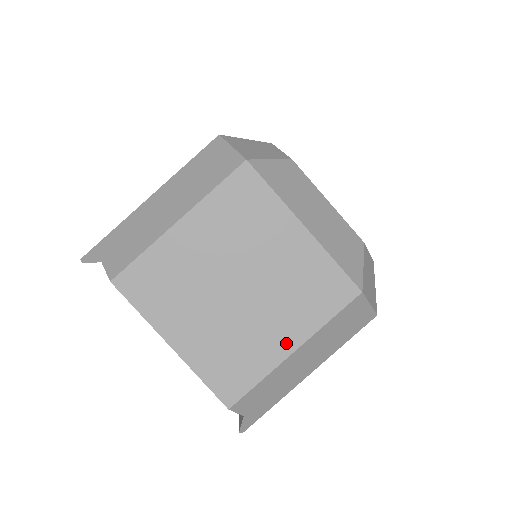
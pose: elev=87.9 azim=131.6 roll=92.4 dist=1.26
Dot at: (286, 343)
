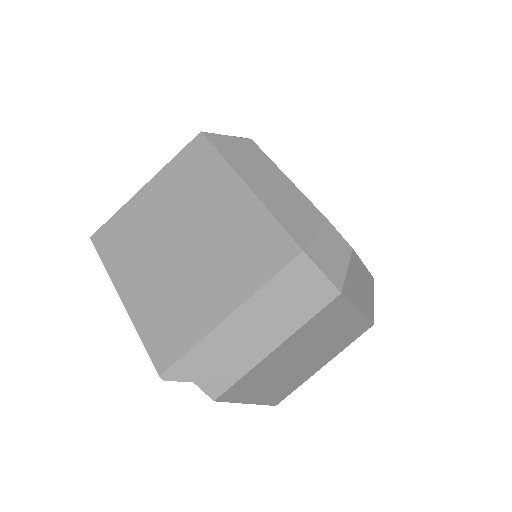
Dot at: (321, 366)
